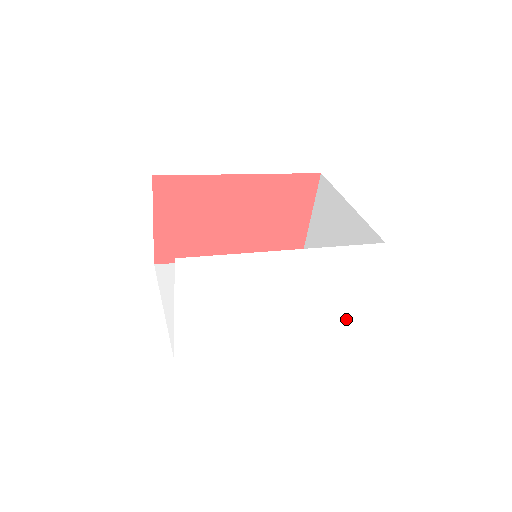
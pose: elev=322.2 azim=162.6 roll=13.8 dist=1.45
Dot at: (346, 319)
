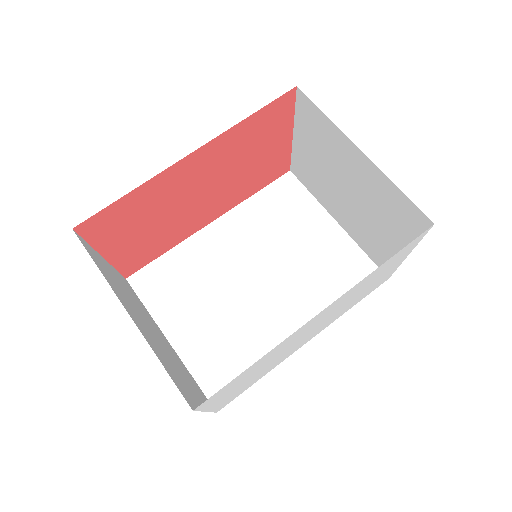
Dot at: (383, 279)
